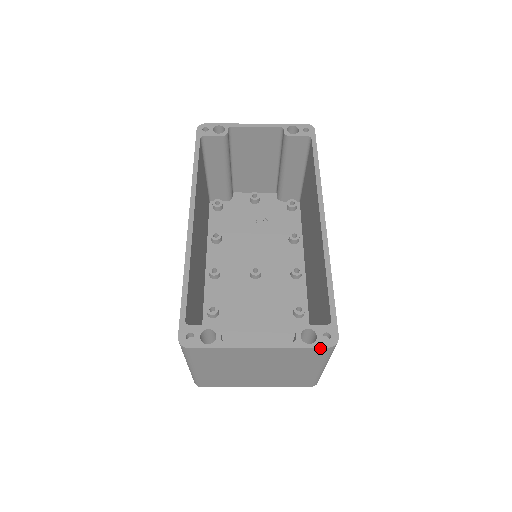
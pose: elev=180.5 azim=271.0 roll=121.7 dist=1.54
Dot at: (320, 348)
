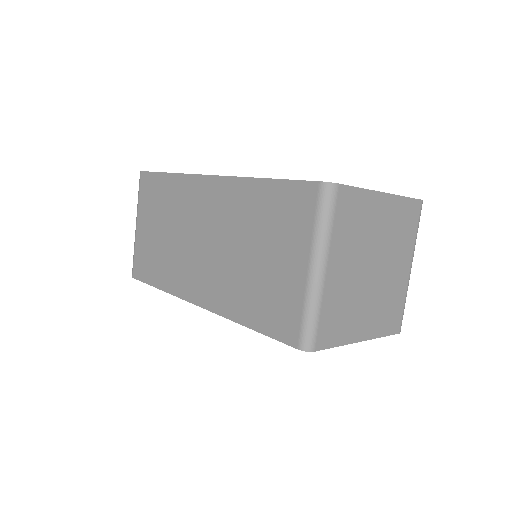
Dot at: (417, 201)
